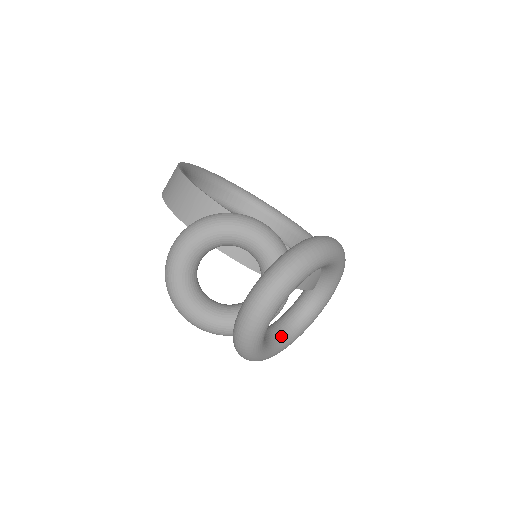
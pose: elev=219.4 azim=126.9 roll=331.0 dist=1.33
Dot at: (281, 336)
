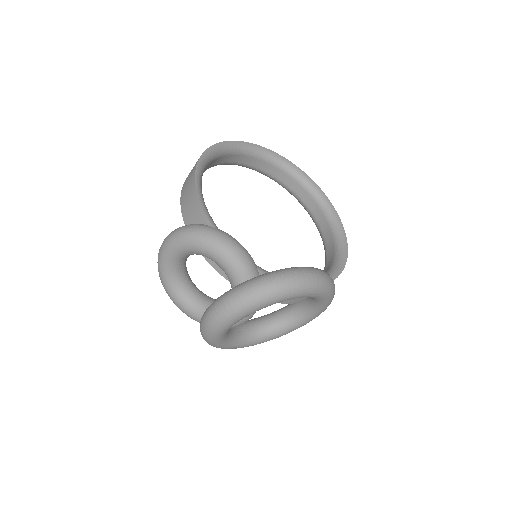
Dot at: (262, 332)
